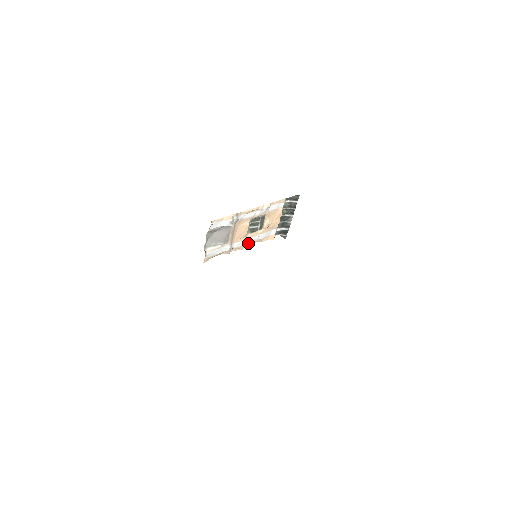
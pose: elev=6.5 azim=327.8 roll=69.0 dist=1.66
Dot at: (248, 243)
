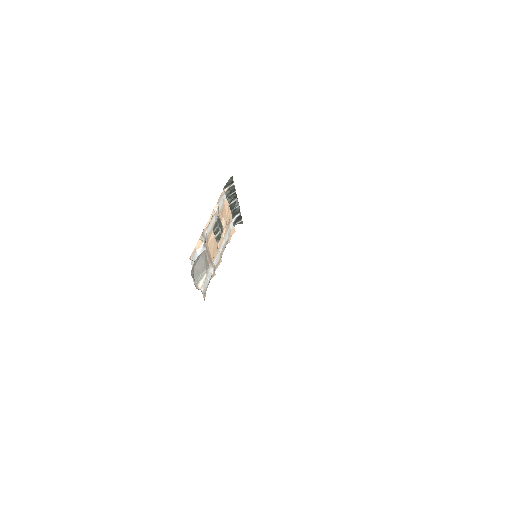
Dot at: (221, 252)
